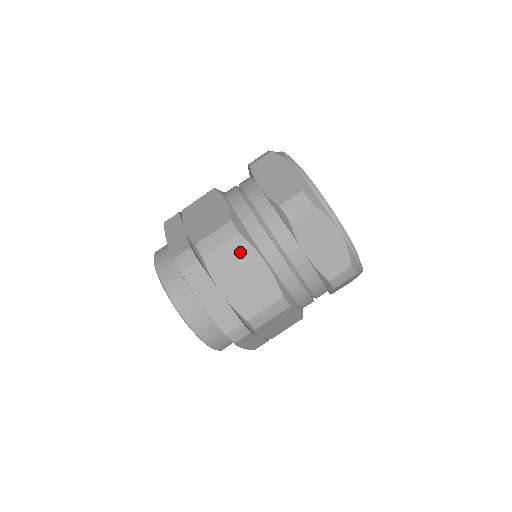
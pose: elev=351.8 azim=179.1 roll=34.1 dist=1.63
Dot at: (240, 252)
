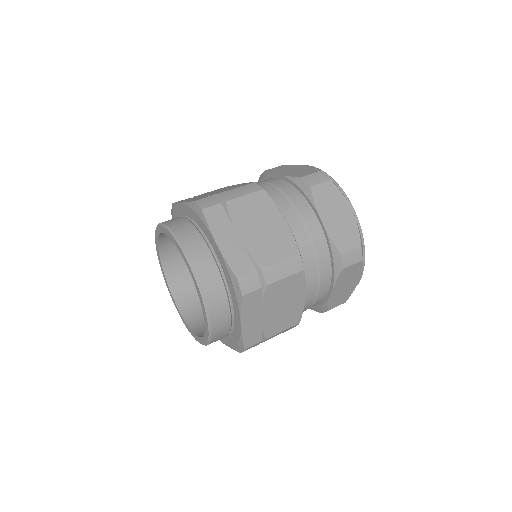
Dot at: (295, 285)
